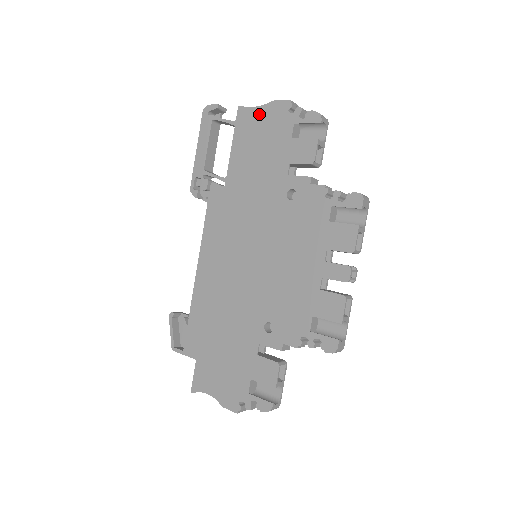
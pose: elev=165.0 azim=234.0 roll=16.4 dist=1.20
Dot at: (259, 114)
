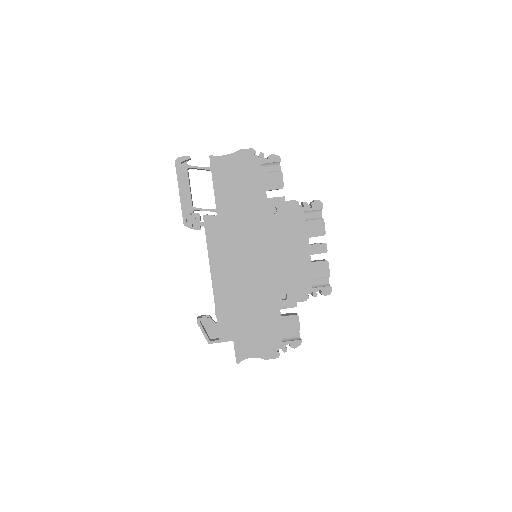
Dot at: (230, 160)
